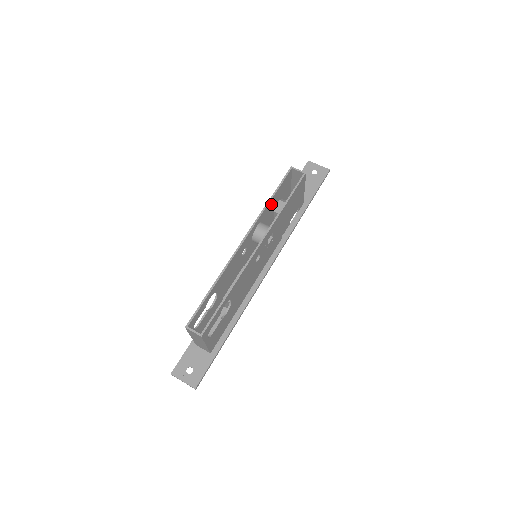
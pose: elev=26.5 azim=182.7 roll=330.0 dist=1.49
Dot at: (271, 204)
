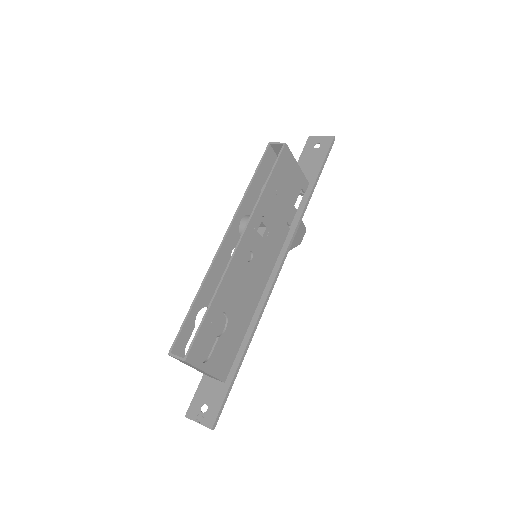
Dot at: (255, 191)
